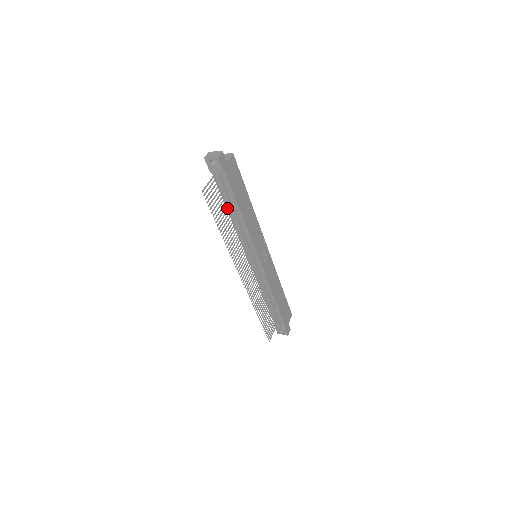
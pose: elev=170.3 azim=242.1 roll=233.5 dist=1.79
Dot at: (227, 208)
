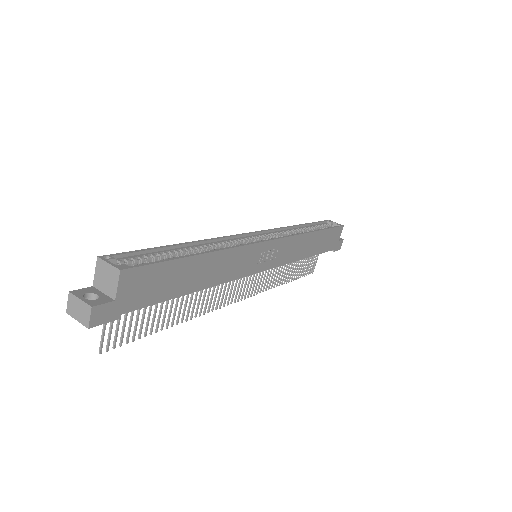
Dot at: occluded
